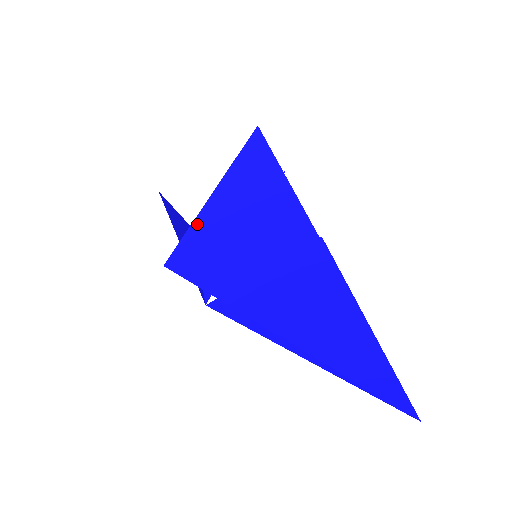
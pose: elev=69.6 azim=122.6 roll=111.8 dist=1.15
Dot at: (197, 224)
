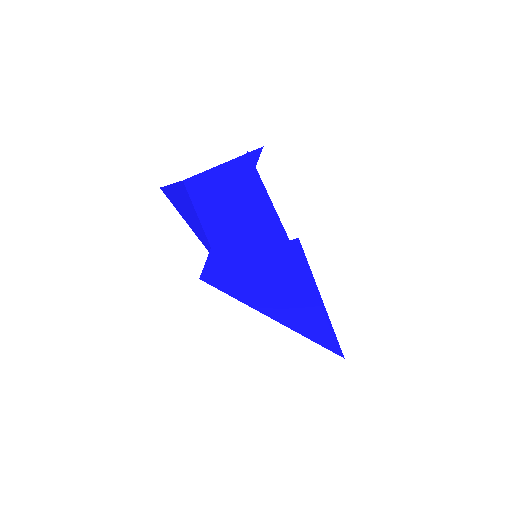
Dot at: (215, 249)
